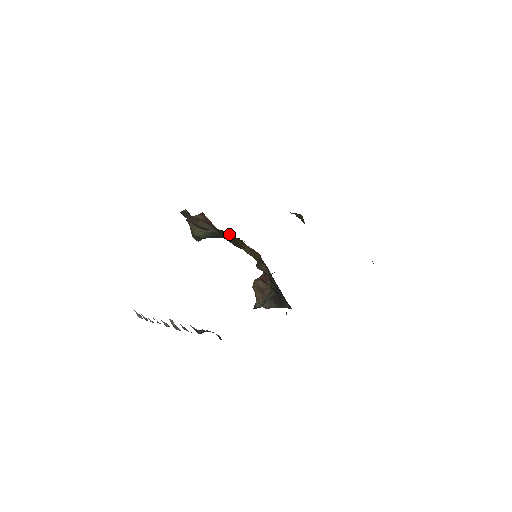
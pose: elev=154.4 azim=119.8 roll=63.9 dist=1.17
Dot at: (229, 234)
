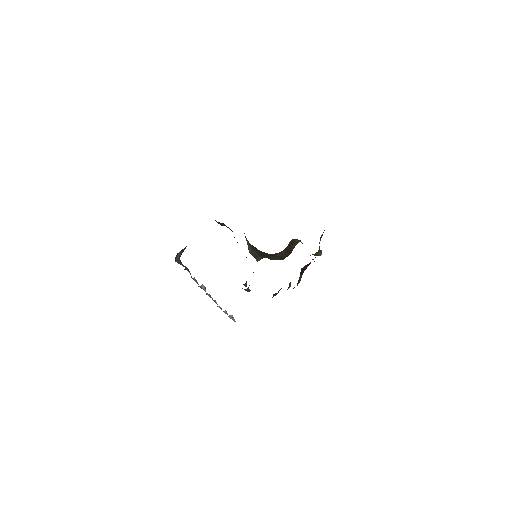
Dot at: occluded
